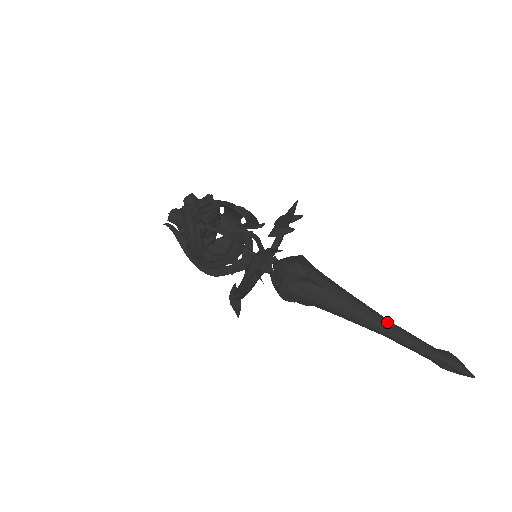
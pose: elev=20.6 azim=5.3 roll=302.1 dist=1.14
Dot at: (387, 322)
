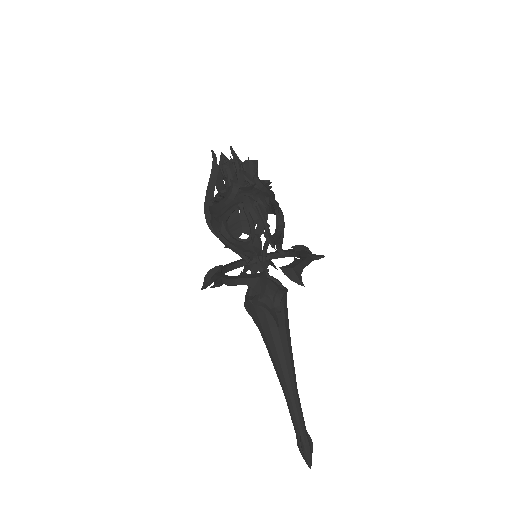
Dot at: (295, 389)
